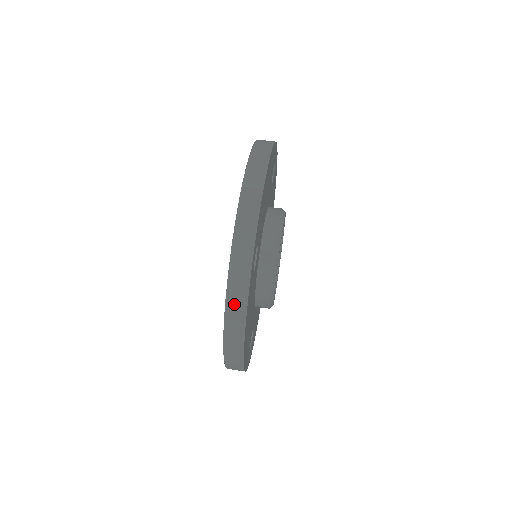
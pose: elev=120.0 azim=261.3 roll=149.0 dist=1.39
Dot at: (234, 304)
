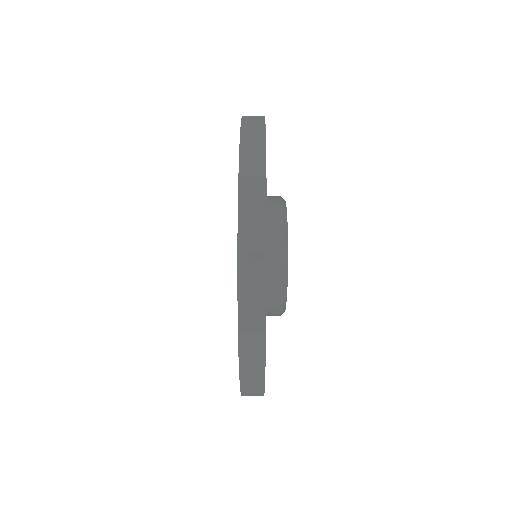
Dot at: (249, 361)
